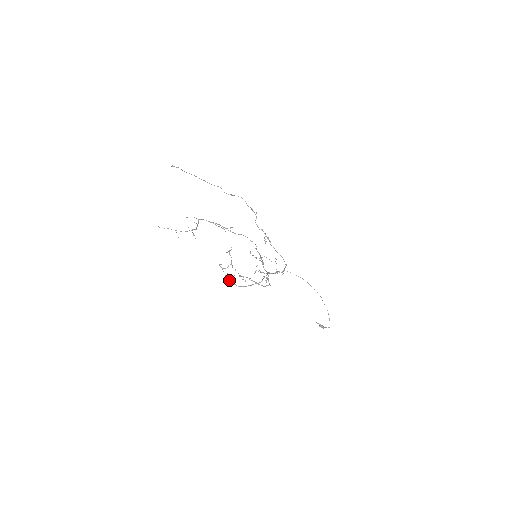
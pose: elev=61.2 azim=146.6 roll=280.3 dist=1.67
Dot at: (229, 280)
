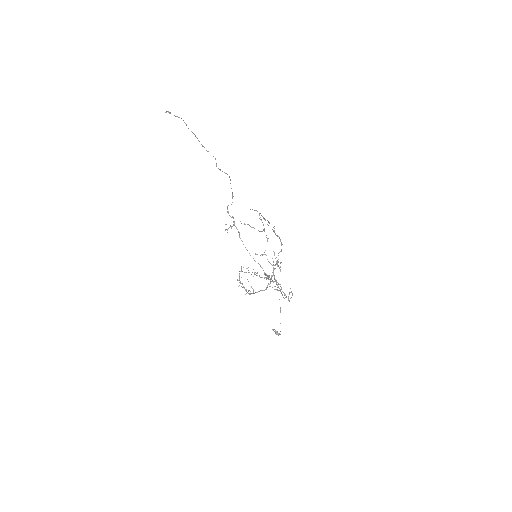
Dot at: (243, 286)
